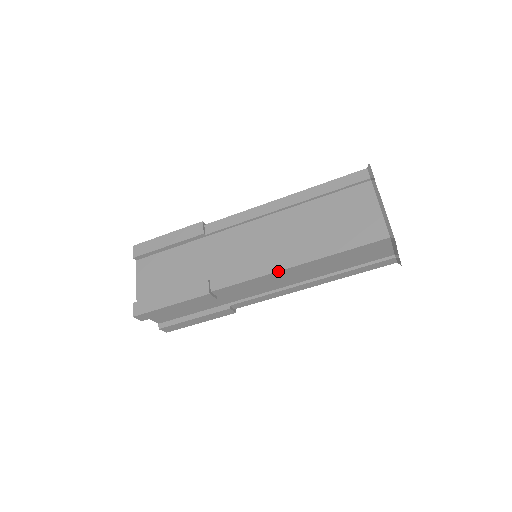
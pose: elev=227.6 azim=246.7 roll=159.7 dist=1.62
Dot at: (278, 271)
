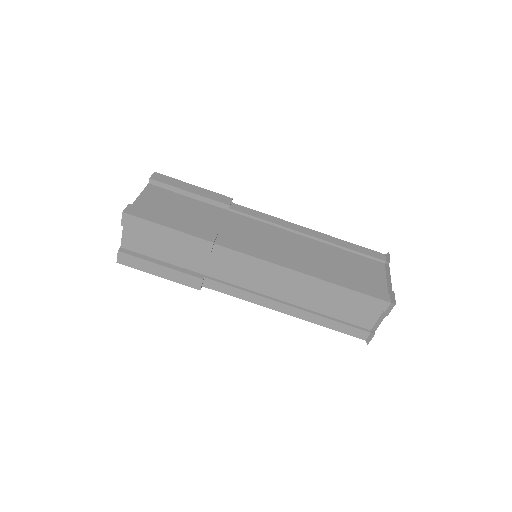
Dot at: (286, 267)
